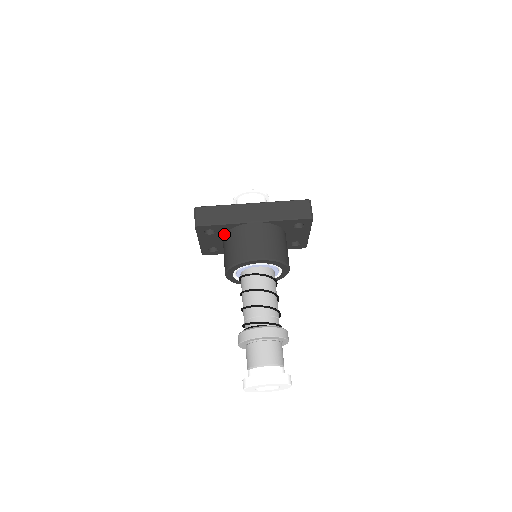
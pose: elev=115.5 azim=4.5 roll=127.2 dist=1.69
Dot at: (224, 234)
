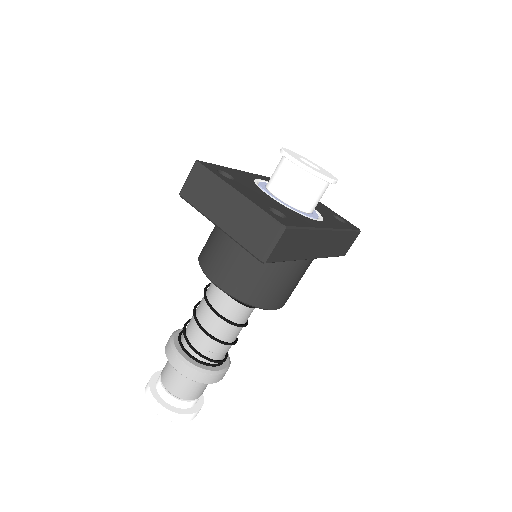
Dot at: occluded
